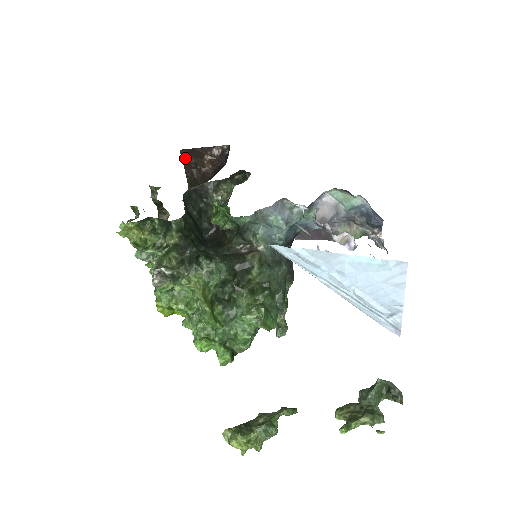
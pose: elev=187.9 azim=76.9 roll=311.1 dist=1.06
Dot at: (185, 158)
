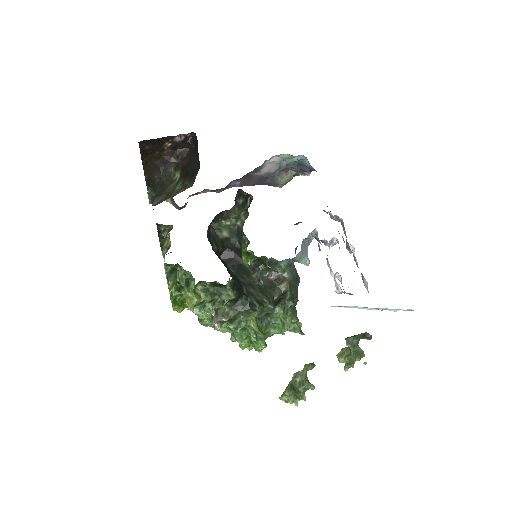
Dot at: (143, 147)
